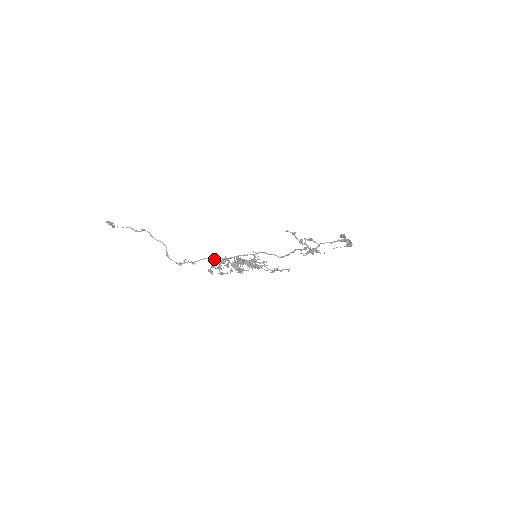
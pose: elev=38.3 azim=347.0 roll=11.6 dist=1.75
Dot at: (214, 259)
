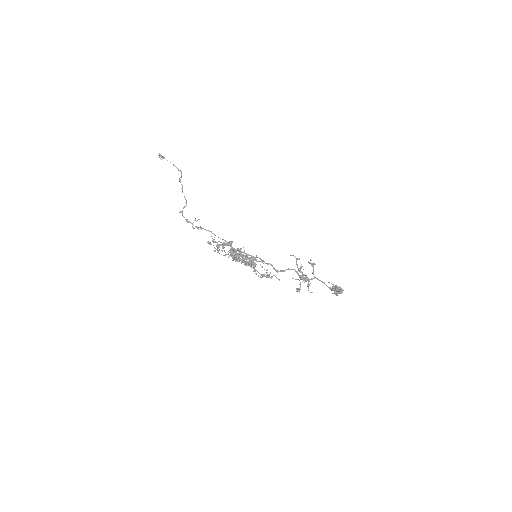
Dot at: occluded
